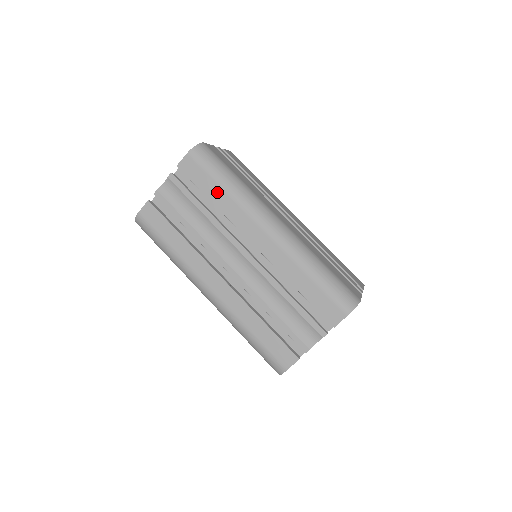
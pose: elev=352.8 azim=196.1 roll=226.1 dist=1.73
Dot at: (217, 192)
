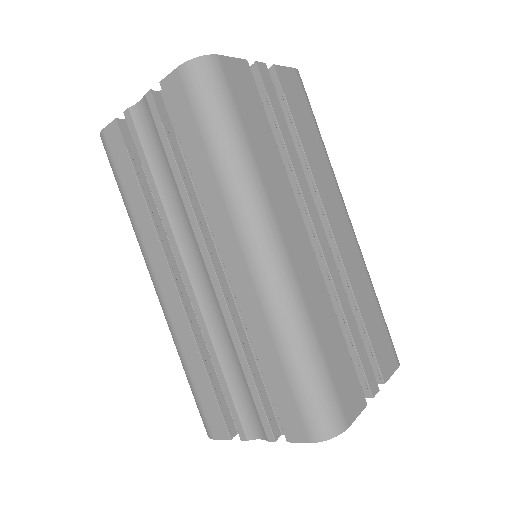
Dot at: (200, 156)
